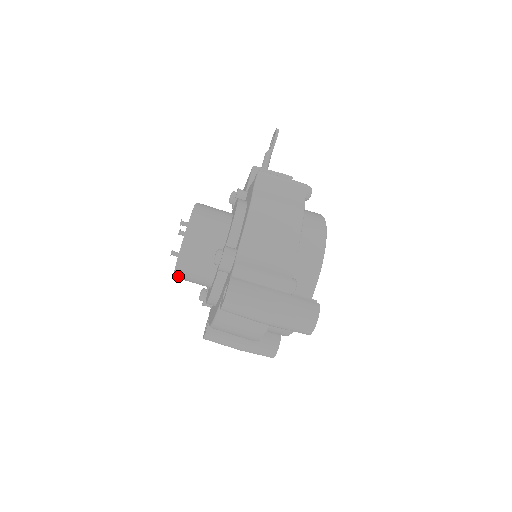
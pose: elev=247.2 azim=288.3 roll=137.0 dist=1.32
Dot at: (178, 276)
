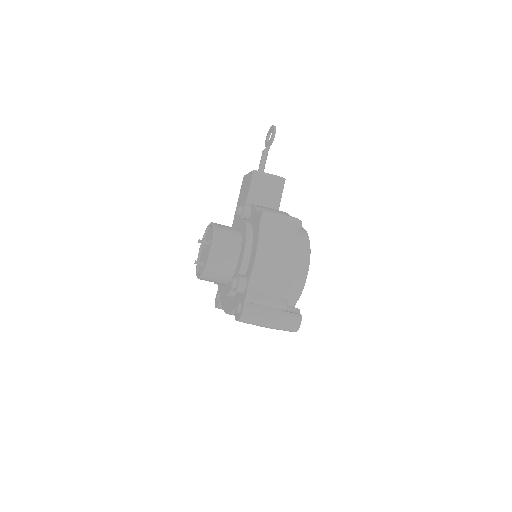
Dot at: occluded
